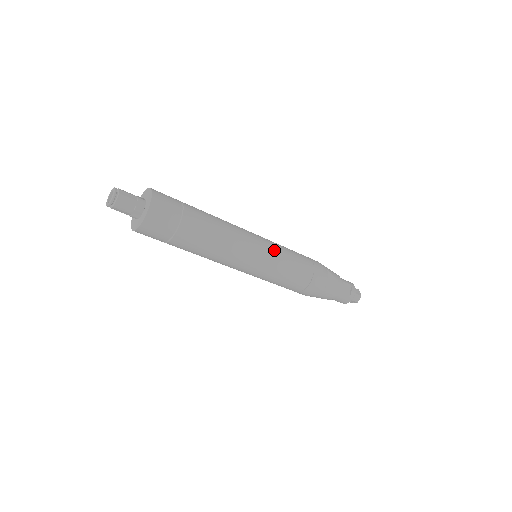
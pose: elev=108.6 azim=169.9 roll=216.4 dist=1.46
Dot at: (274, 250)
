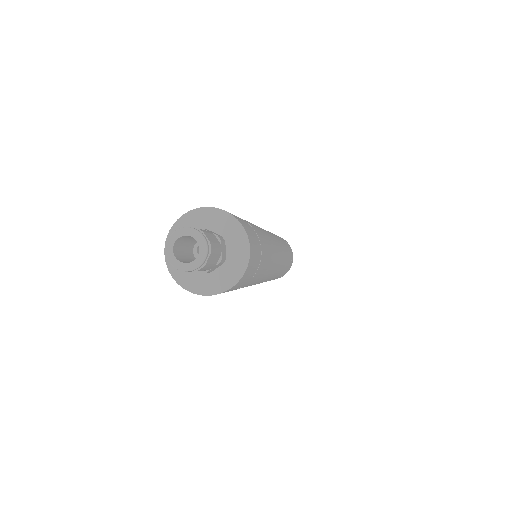
Dot at: (278, 273)
